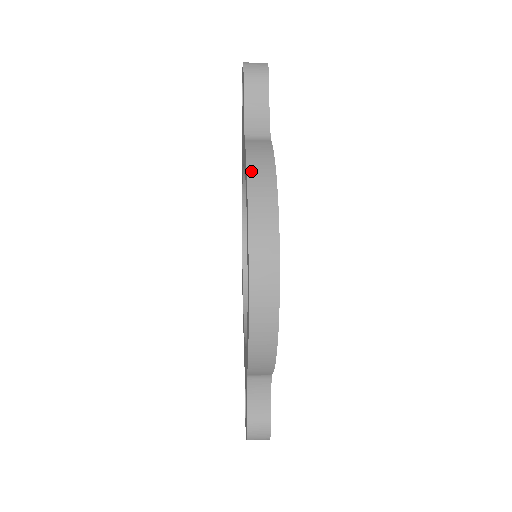
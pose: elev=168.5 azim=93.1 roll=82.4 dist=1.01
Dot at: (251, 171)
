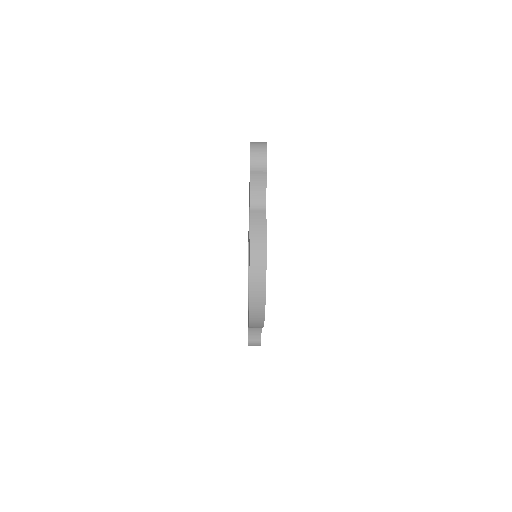
Dot at: (252, 245)
